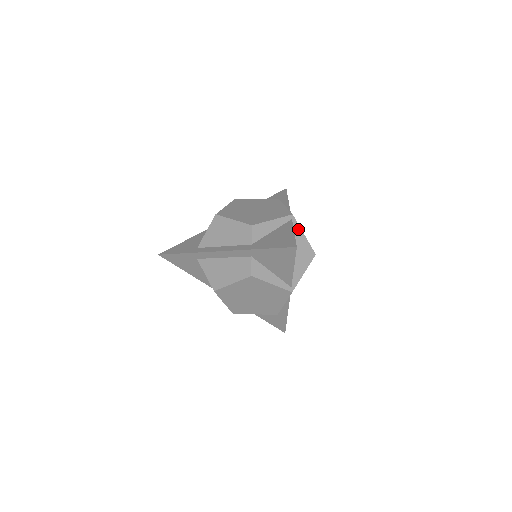
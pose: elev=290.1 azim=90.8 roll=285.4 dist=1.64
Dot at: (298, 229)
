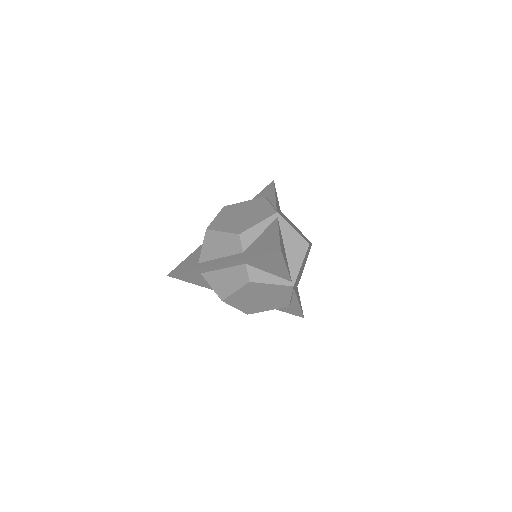
Dot at: (286, 225)
